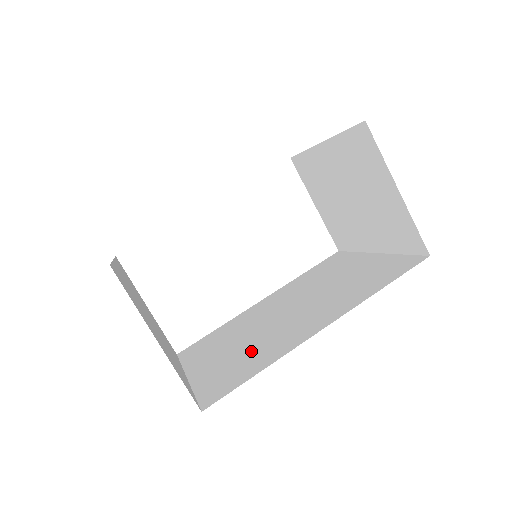
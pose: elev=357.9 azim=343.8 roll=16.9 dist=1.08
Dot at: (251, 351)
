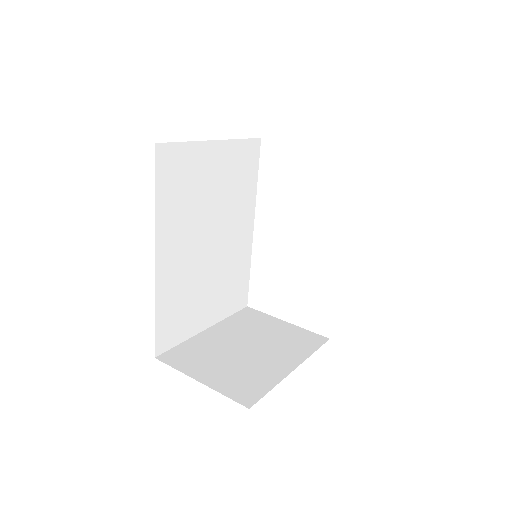
Dot at: occluded
